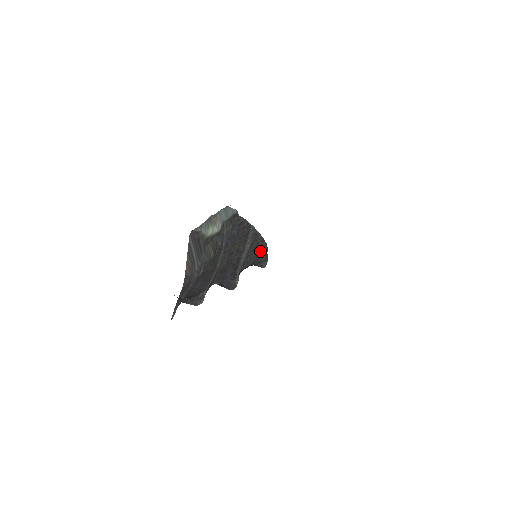
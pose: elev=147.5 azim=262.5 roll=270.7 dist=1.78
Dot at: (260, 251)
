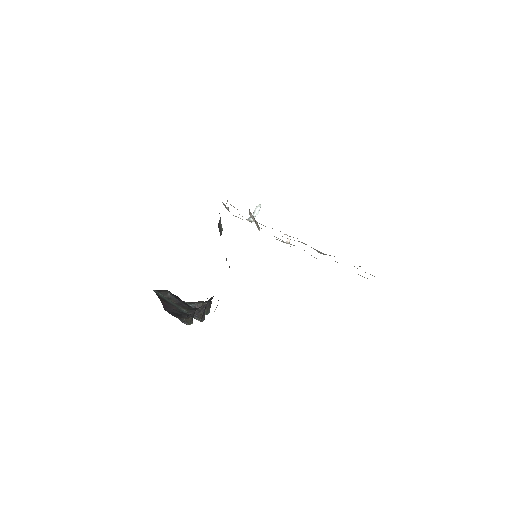
Dot at: occluded
